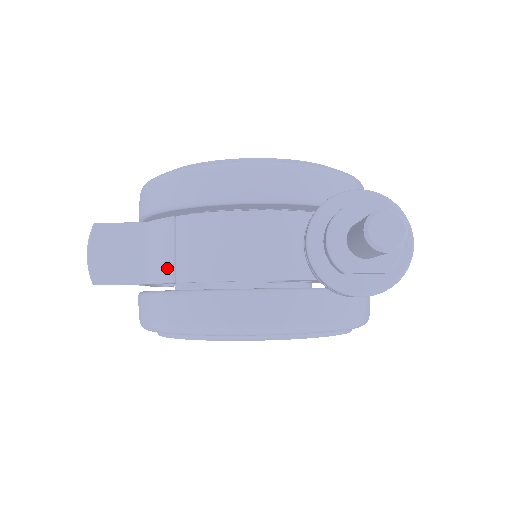
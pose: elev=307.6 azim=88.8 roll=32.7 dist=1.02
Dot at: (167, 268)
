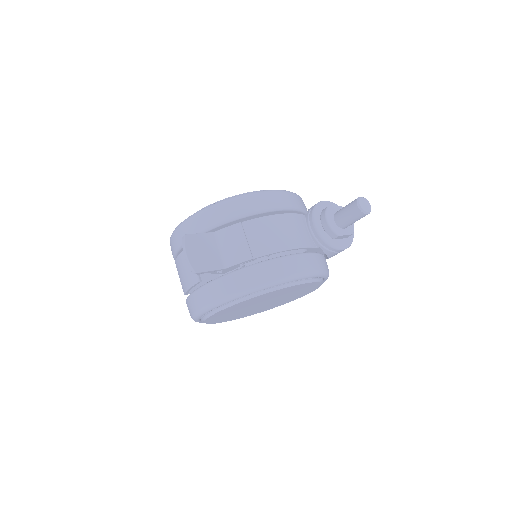
Dot at: (246, 252)
